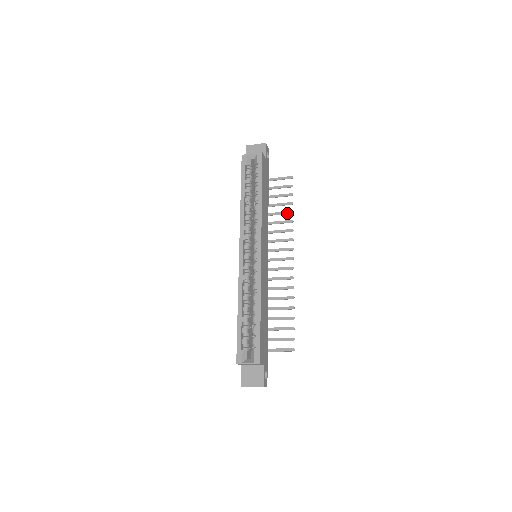
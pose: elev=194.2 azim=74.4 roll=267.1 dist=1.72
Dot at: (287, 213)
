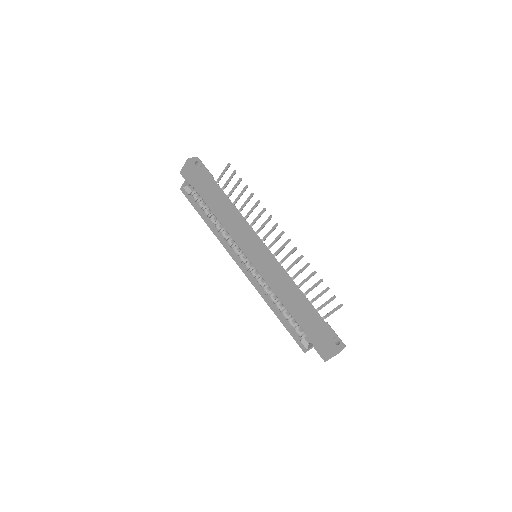
Dot at: (250, 198)
